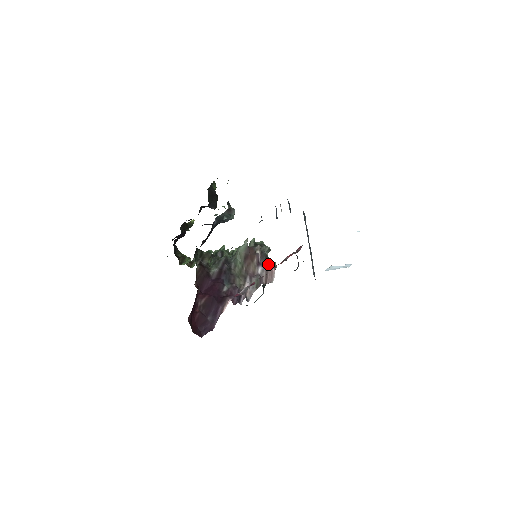
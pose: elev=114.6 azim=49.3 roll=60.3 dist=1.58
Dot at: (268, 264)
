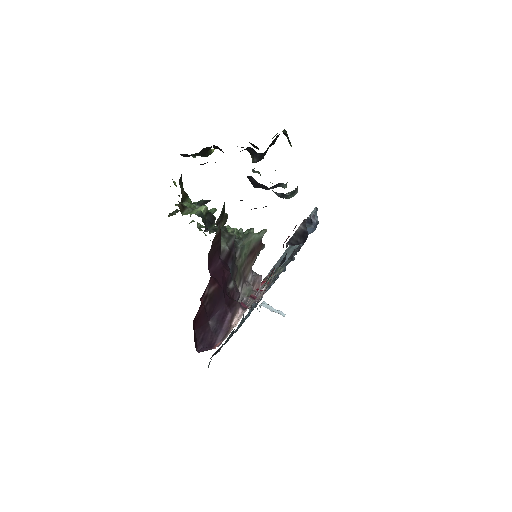
Dot at: (258, 274)
